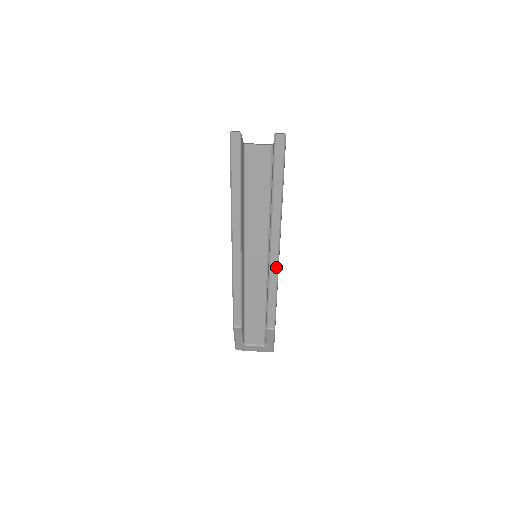
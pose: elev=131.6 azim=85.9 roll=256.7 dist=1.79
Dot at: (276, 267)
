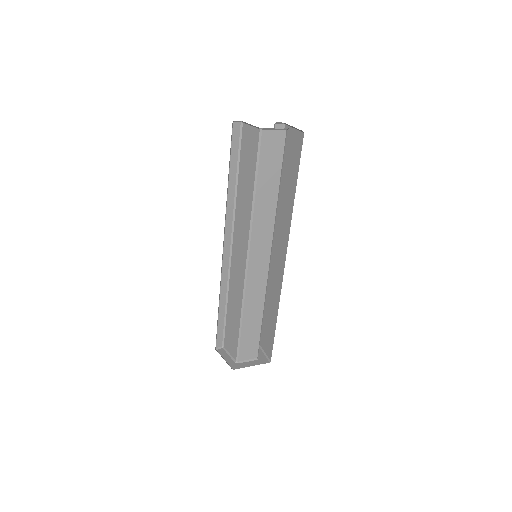
Dot at: occluded
